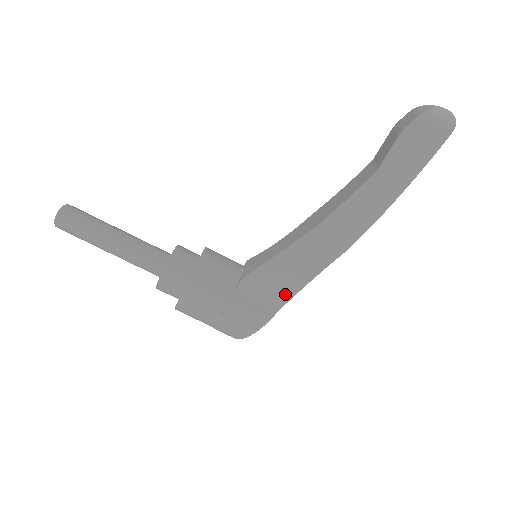
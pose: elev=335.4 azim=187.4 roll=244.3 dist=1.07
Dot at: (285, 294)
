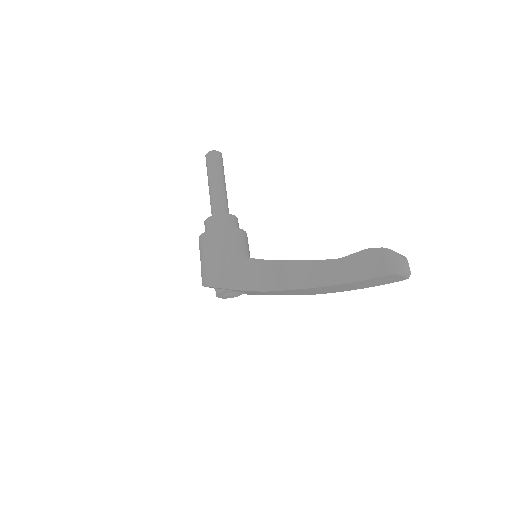
Dot at: (242, 285)
